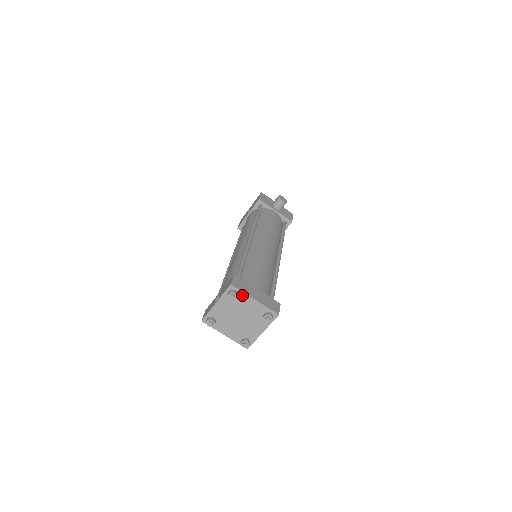
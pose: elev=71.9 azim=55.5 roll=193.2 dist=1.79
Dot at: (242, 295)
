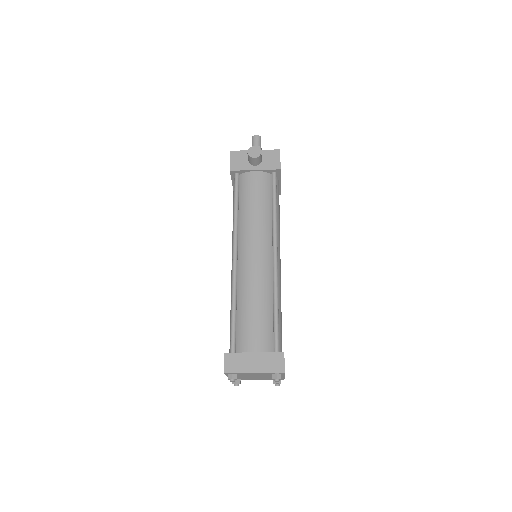
Dot at: (240, 373)
